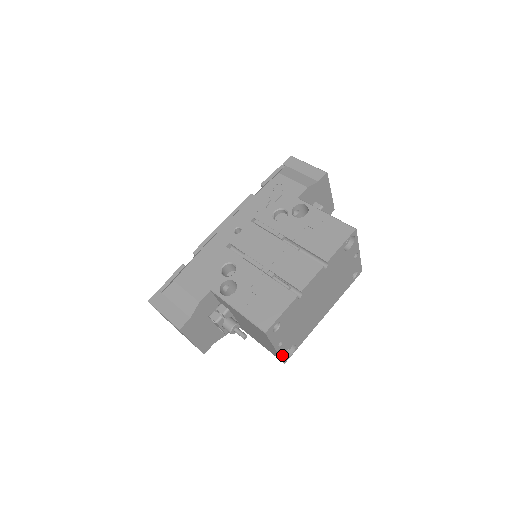
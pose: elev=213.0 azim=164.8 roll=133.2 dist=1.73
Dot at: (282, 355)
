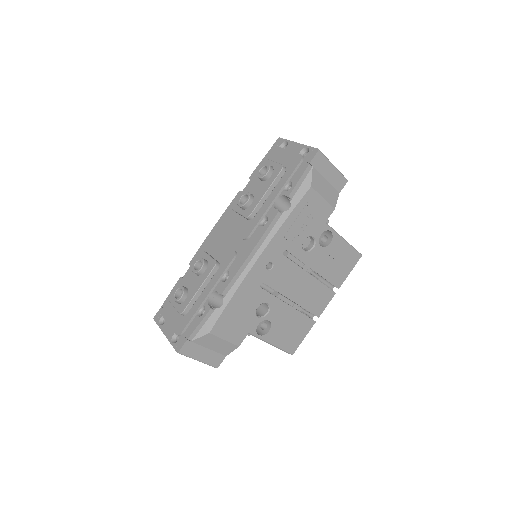
Dot at: occluded
